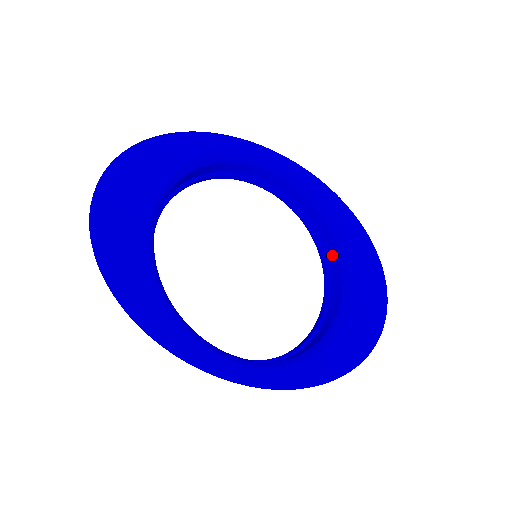
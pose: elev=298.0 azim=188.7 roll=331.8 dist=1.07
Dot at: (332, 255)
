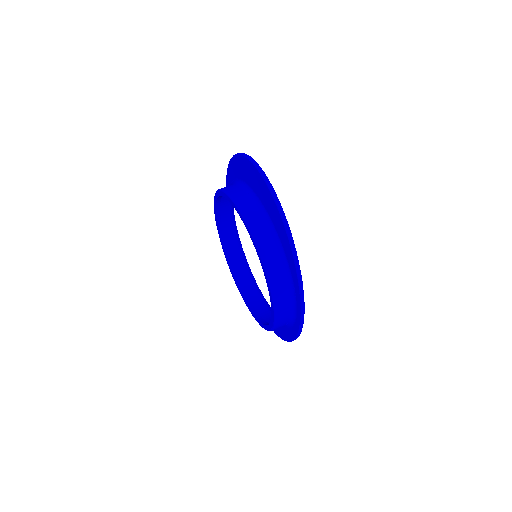
Dot at: (244, 277)
